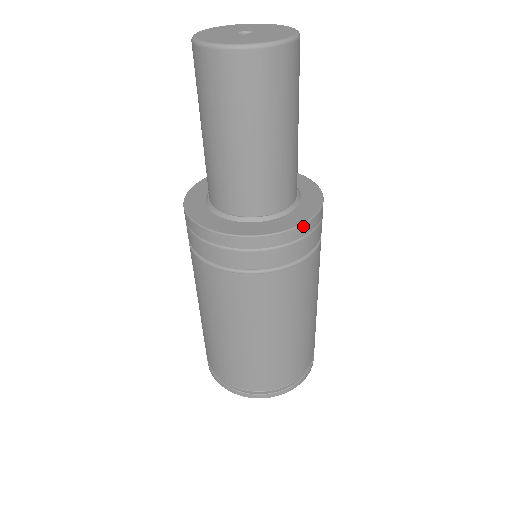
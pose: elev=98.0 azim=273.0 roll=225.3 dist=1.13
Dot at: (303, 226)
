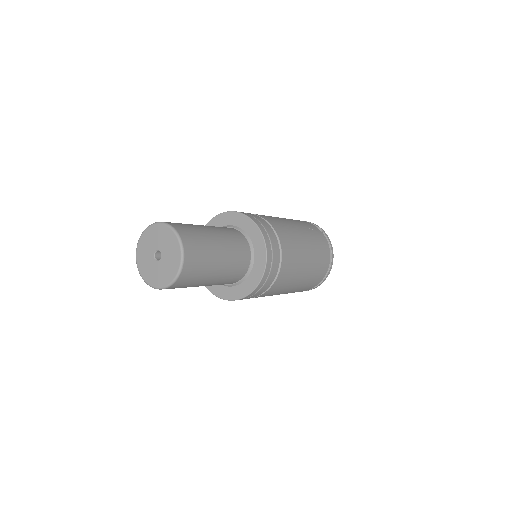
Dot at: (267, 259)
